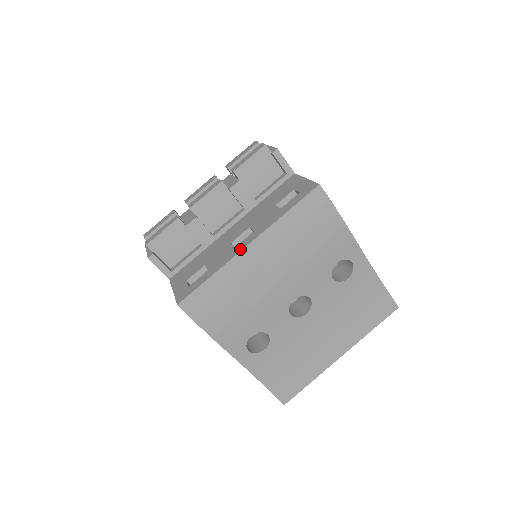
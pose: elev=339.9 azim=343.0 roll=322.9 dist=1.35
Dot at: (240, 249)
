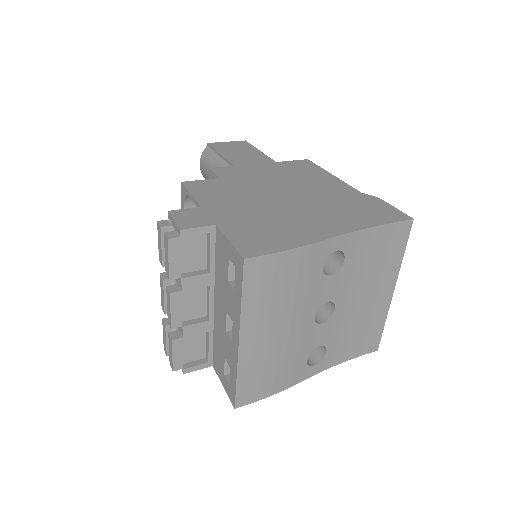
Dot at: (236, 348)
